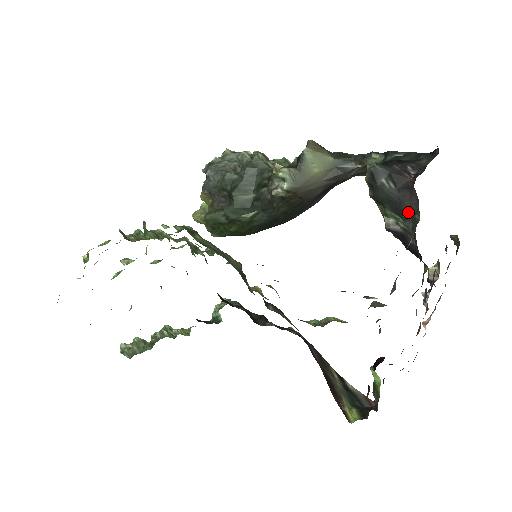
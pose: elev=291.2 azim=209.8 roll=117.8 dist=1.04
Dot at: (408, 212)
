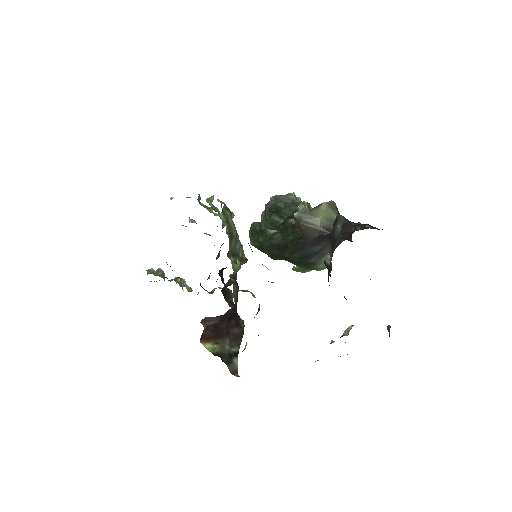
Dot at: occluded
